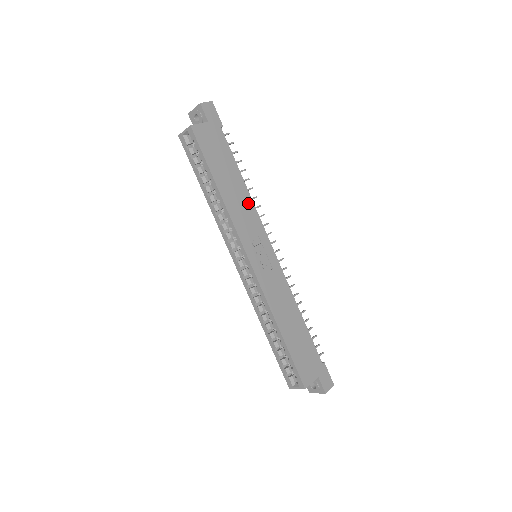
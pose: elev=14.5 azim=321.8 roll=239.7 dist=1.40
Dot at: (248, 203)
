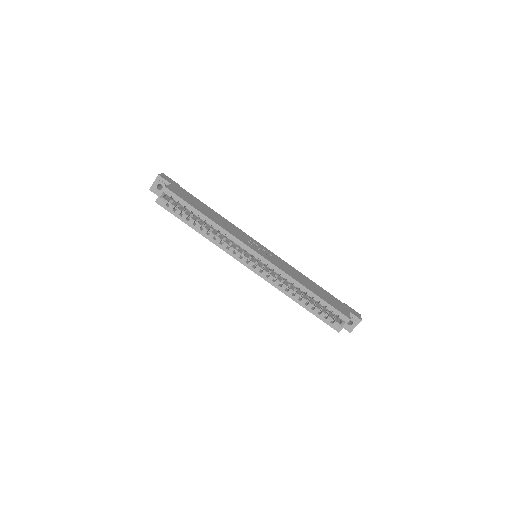
Dot at: (229, 223)
